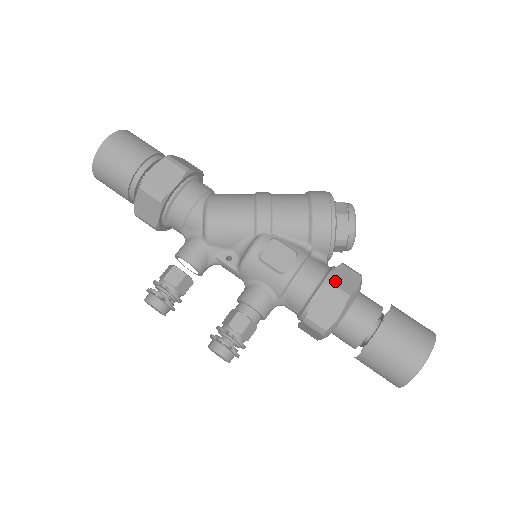
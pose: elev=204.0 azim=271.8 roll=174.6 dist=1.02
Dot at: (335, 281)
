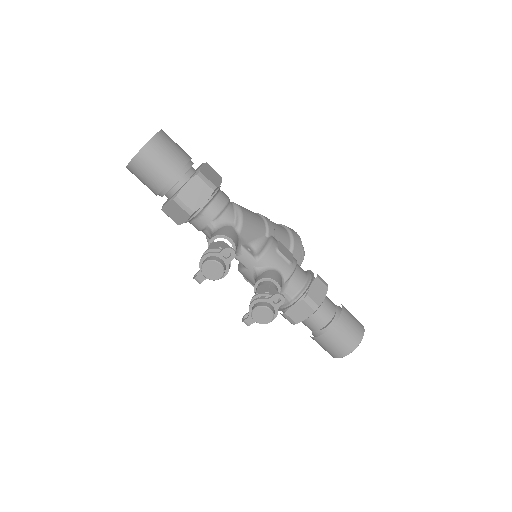
Dot at: (318, 275)
